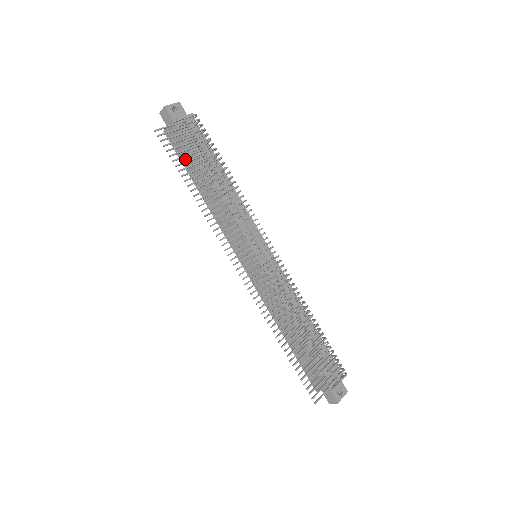
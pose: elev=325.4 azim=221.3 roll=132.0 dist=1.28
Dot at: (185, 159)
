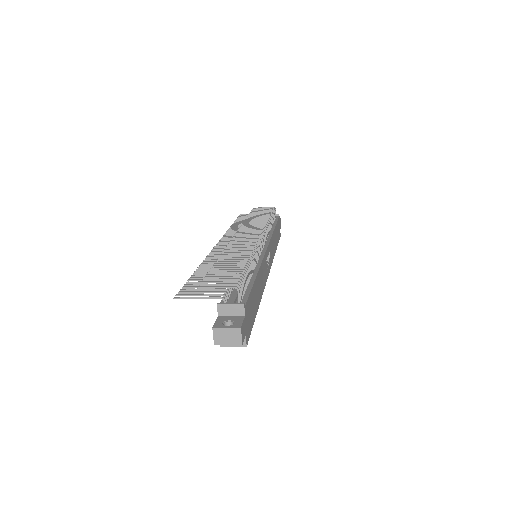
Dot at: occluded
